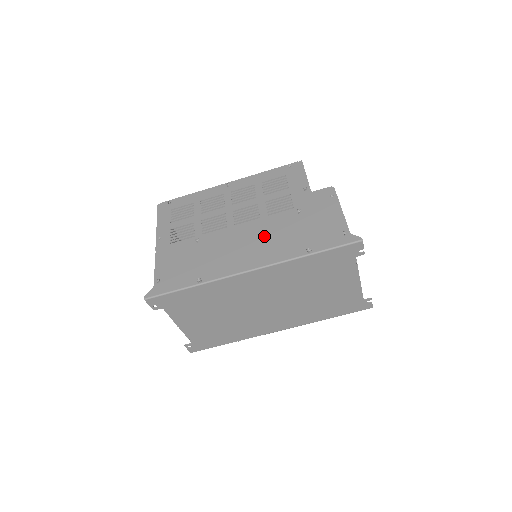
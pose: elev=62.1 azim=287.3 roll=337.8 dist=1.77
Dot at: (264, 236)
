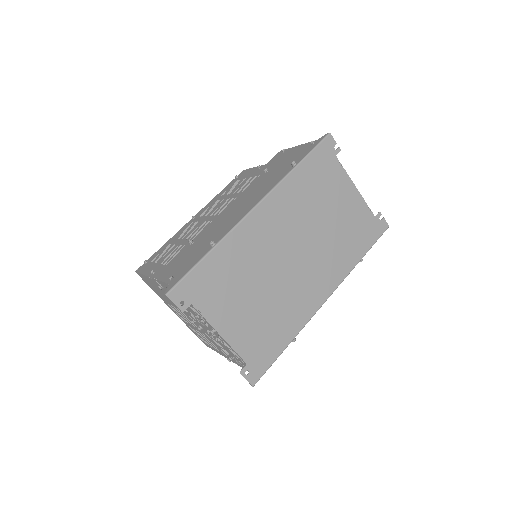
Dot at: (249, 195)
